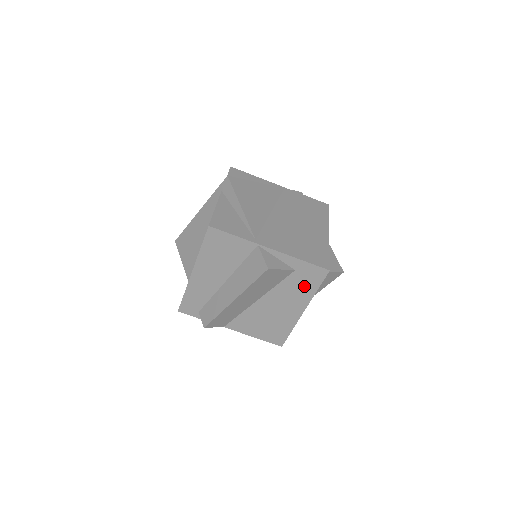
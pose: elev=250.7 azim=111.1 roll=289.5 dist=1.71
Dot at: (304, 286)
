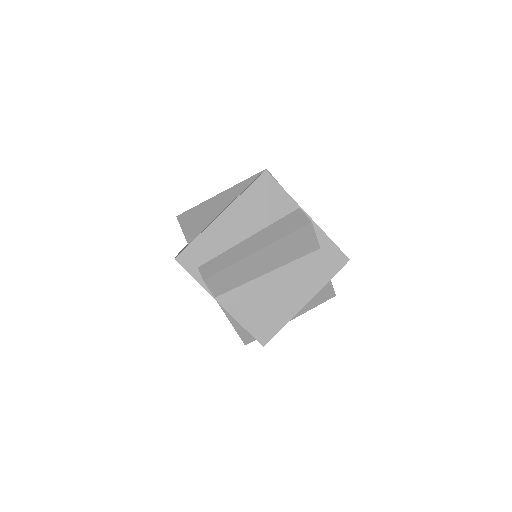
Dot at: (320, 270)
